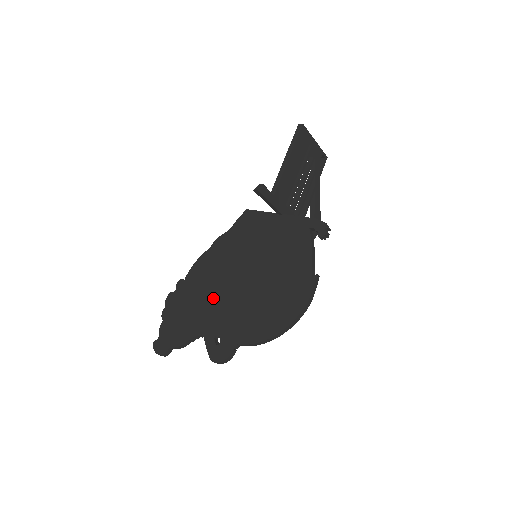
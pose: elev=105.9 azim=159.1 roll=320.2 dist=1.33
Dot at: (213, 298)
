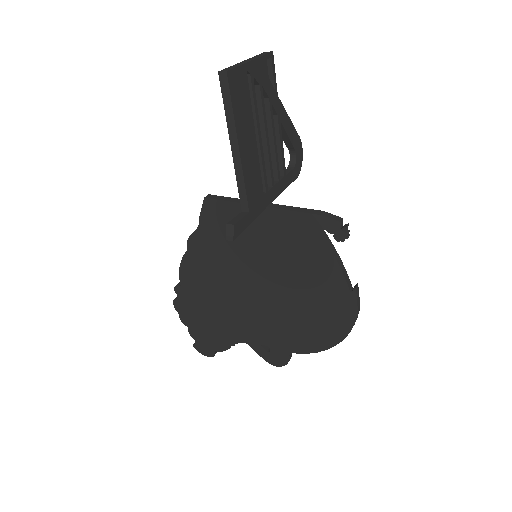
Dot at: (233, 308)
